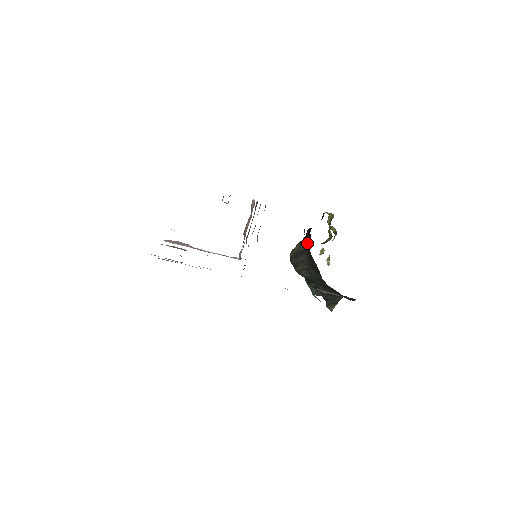
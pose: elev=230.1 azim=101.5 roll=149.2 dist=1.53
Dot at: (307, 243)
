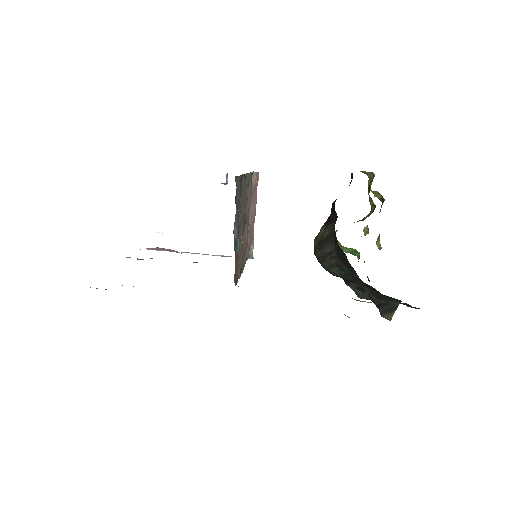
Dot at: (332, 224)
